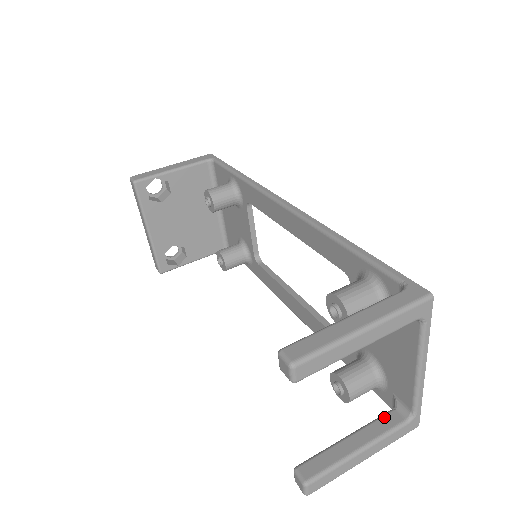
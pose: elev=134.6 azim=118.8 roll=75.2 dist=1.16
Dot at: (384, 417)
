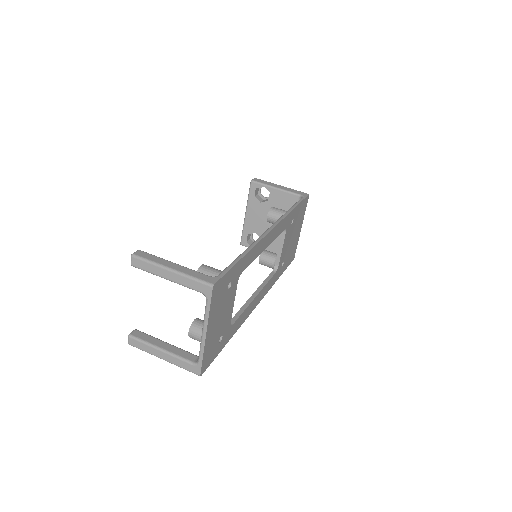
Dot at: (189, 353)
